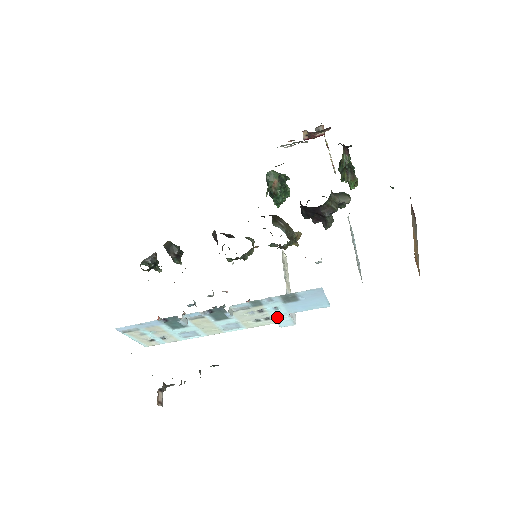
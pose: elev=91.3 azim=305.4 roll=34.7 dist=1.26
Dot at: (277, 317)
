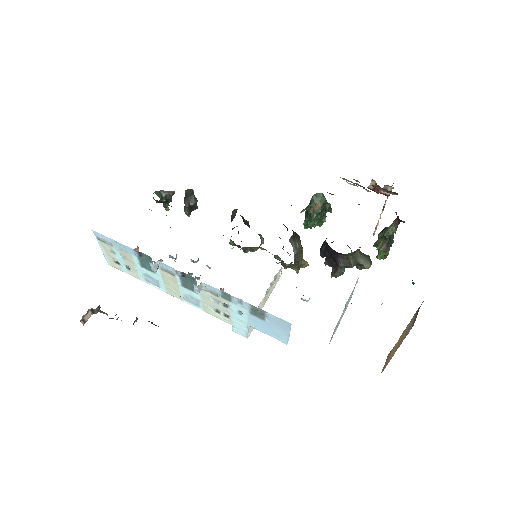
Dot at: (236, 320)
